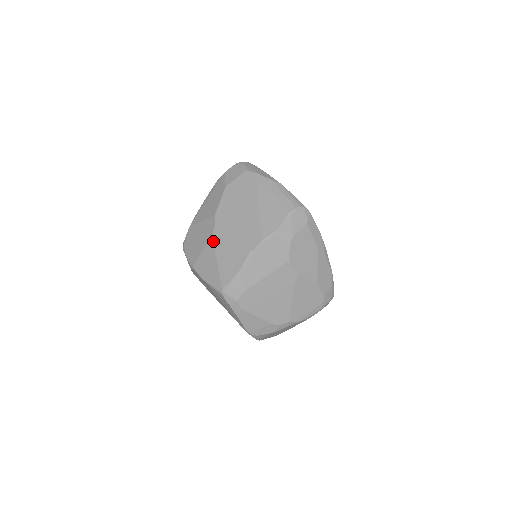
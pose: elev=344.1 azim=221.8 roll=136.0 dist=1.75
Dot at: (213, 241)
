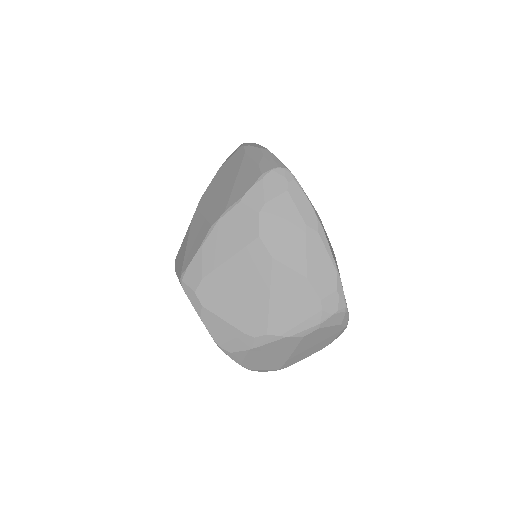
Dot at: (190, 225)
